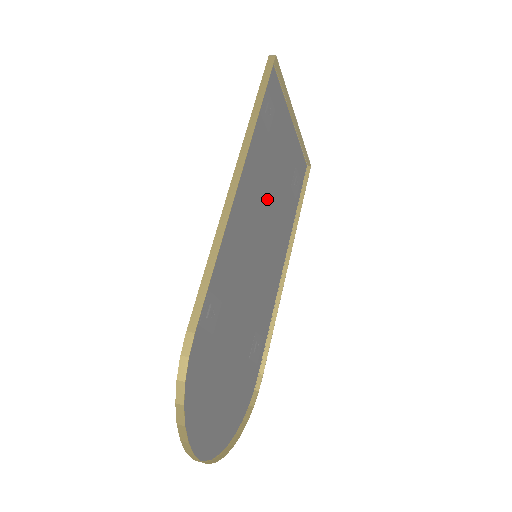
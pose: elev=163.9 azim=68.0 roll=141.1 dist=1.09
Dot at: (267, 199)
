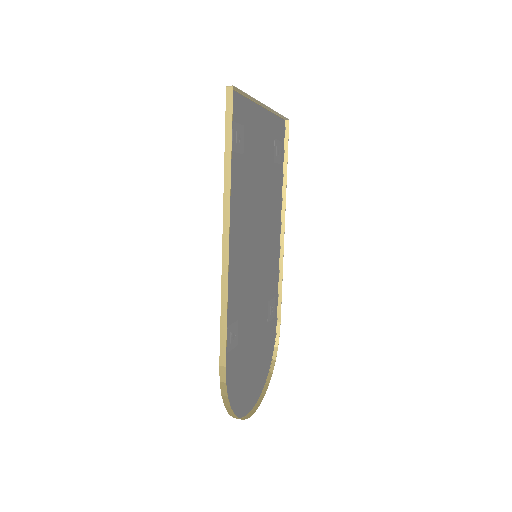
Dot at: (255, 204)
